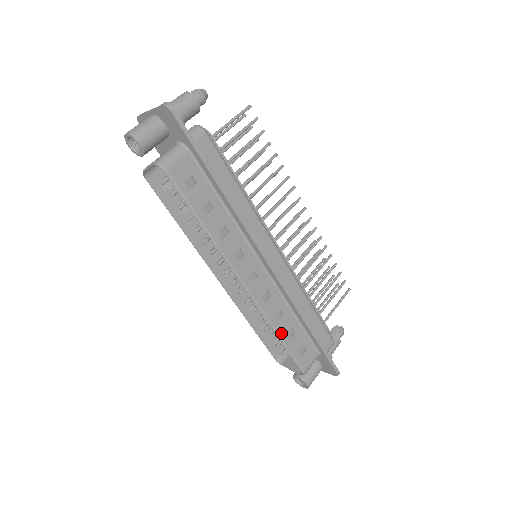
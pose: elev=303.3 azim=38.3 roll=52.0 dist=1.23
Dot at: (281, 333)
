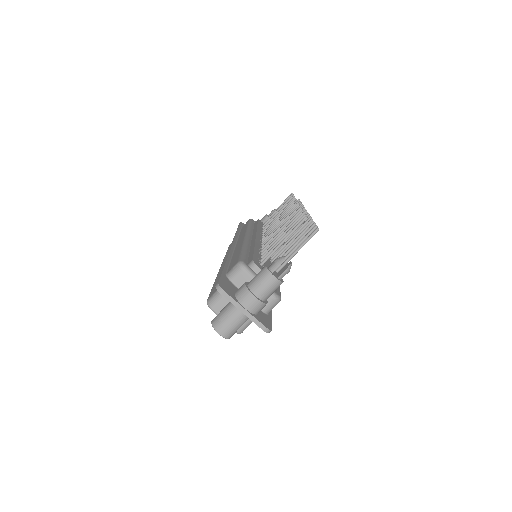
Dot at: occluded
